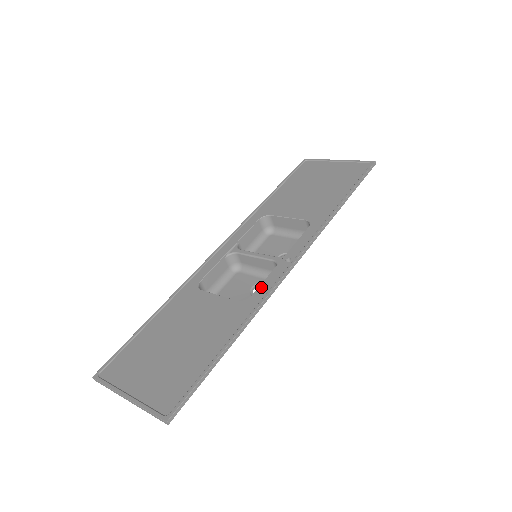
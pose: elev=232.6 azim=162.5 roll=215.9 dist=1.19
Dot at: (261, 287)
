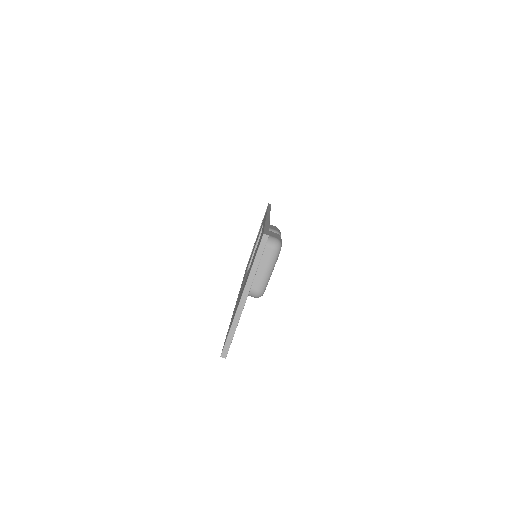
Dot at: (262, 229)
